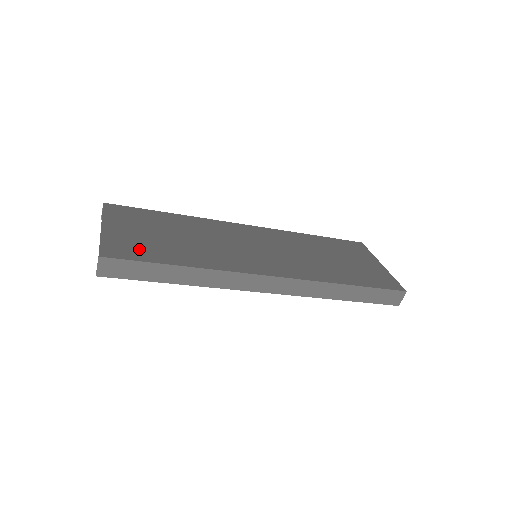
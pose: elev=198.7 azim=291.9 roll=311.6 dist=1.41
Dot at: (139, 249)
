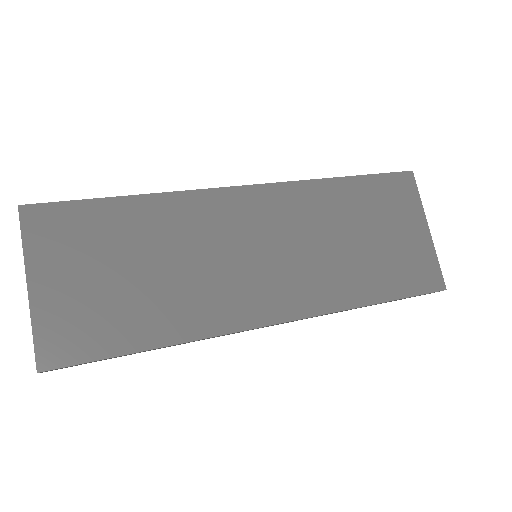
Dot at: (90, 329)
